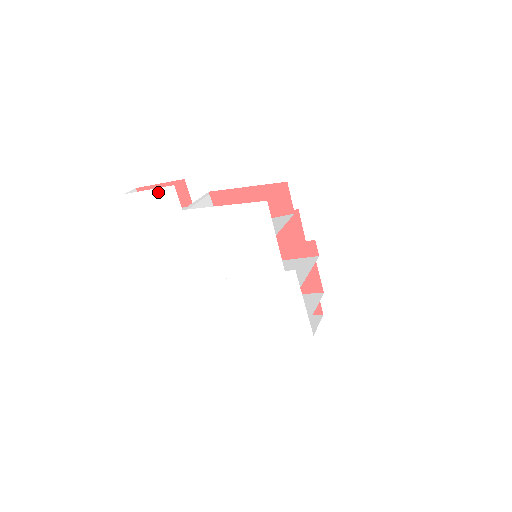
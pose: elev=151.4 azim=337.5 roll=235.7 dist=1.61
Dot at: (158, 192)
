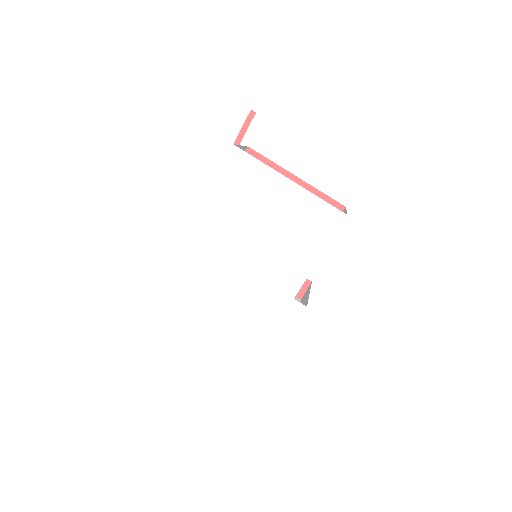
Dot at: (221, 99)
